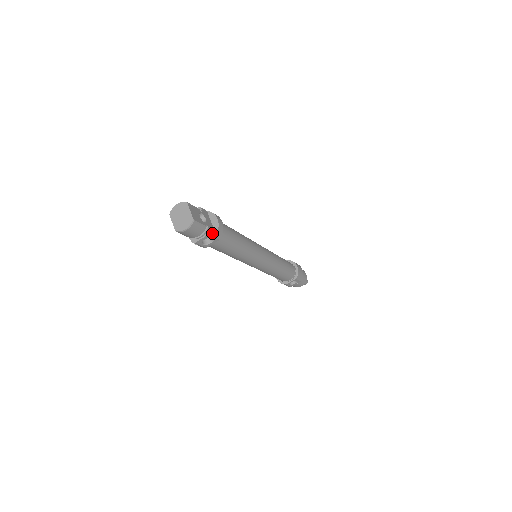
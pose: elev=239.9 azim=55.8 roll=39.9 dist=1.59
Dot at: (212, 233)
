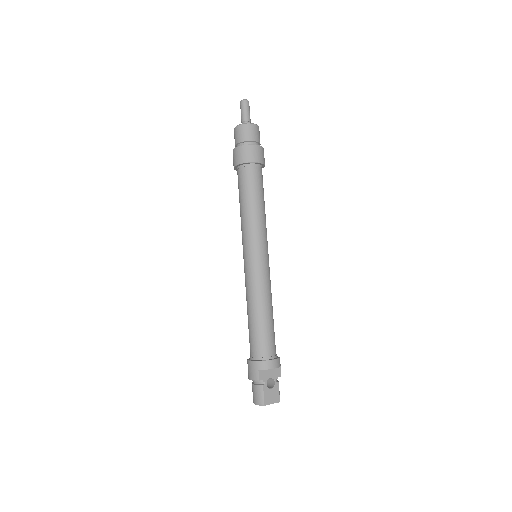
Dot at: occluded
